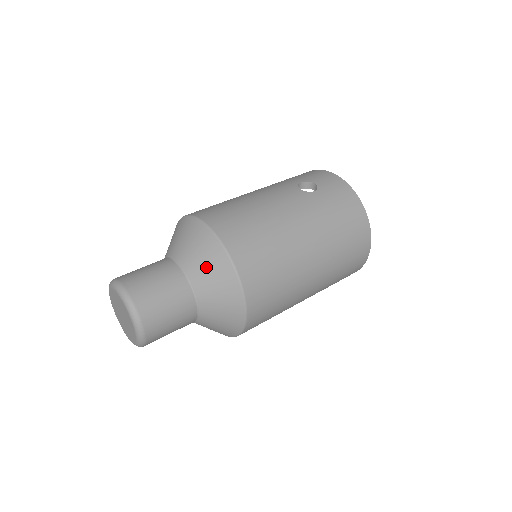
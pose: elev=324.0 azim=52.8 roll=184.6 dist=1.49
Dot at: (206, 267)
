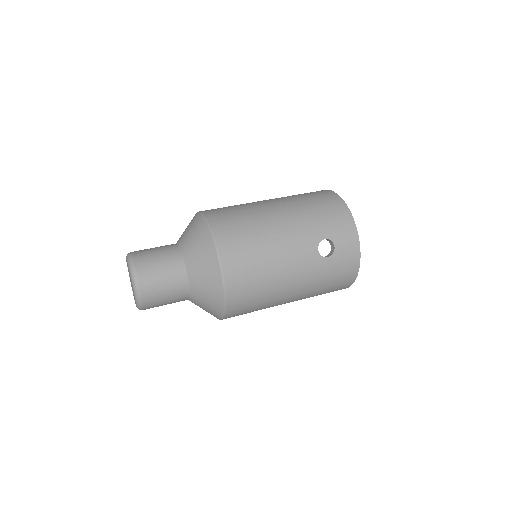
Dot at: (206, 295)
